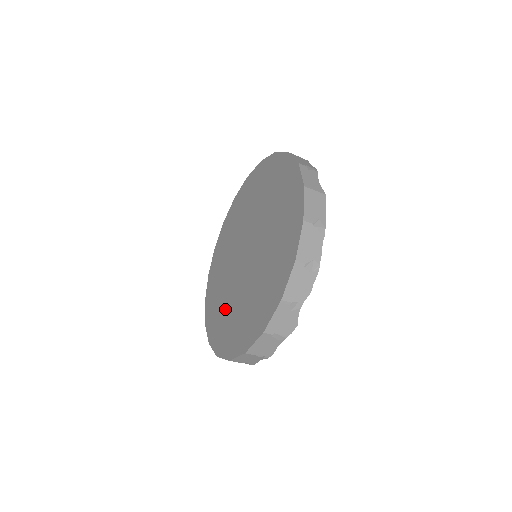
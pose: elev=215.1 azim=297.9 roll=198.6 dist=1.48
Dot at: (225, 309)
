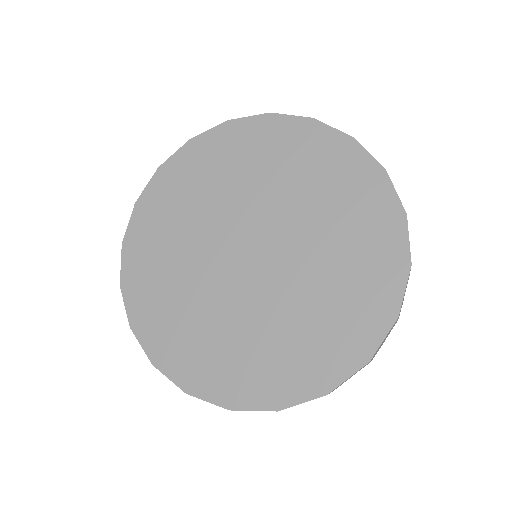
Dot at: (221, 337)
